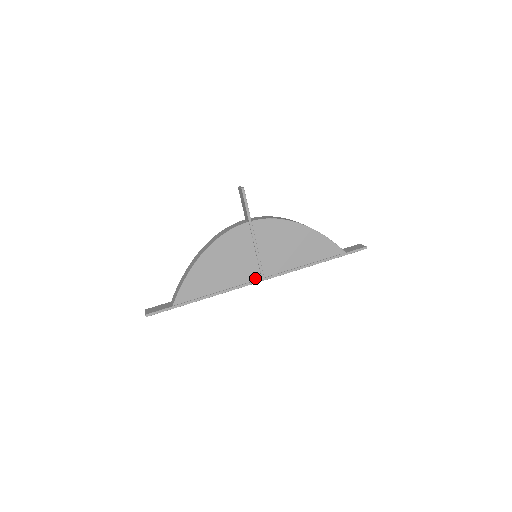
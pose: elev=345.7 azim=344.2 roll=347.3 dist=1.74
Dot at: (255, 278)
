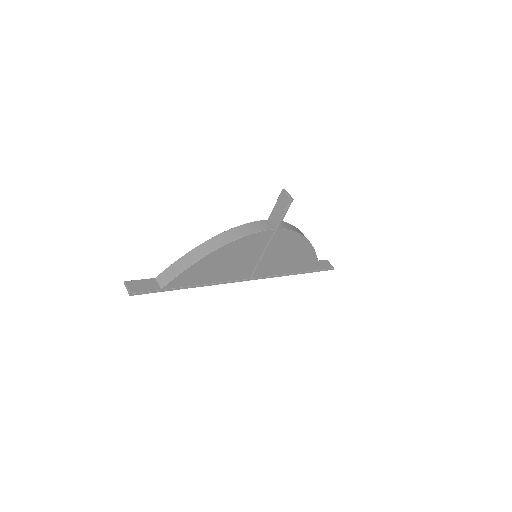
Dot at: (245, 277)
